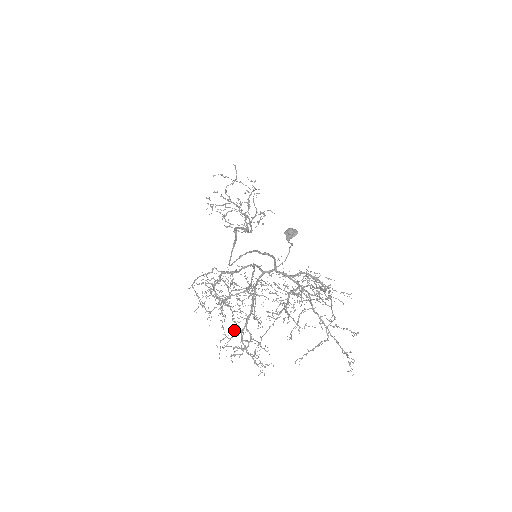
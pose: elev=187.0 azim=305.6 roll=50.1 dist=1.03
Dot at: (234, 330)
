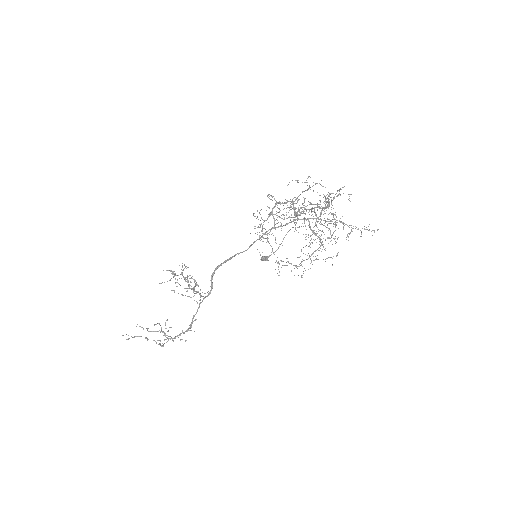
Dot at: occluded
